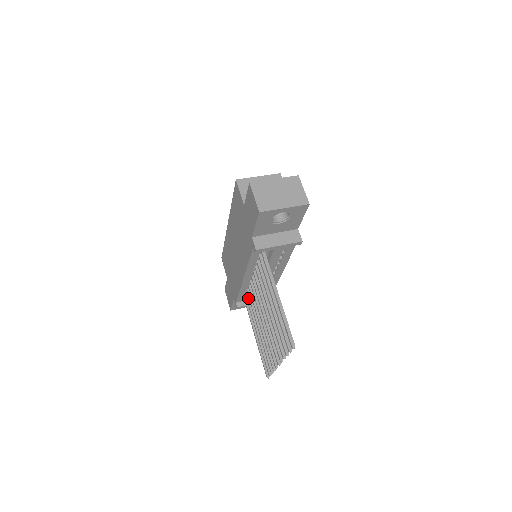
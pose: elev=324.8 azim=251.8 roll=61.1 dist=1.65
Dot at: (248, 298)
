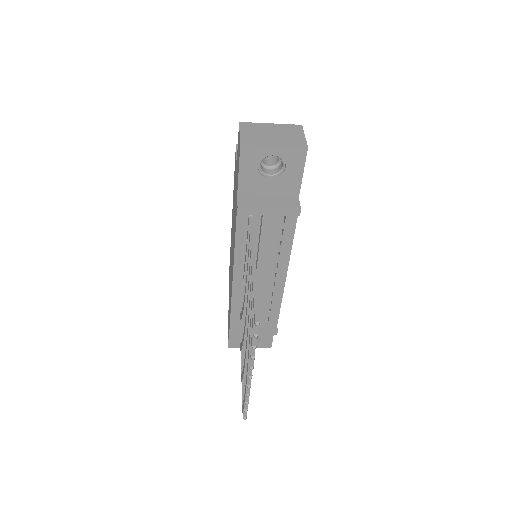
Dot at: occluded
